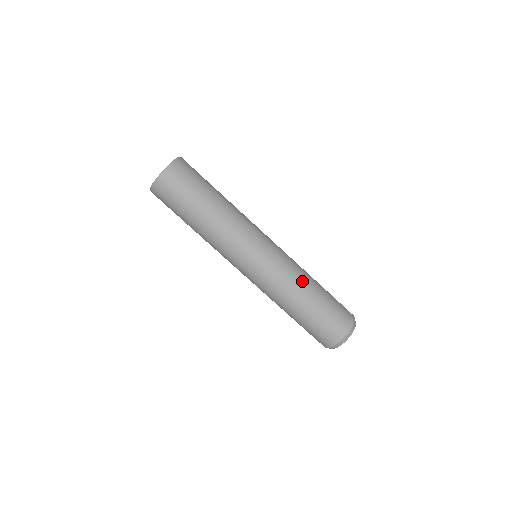
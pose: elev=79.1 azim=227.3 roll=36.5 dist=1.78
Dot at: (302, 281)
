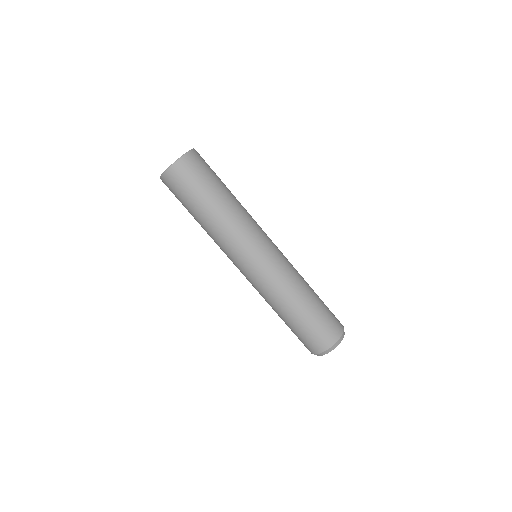
Dot at: (285, 298)
